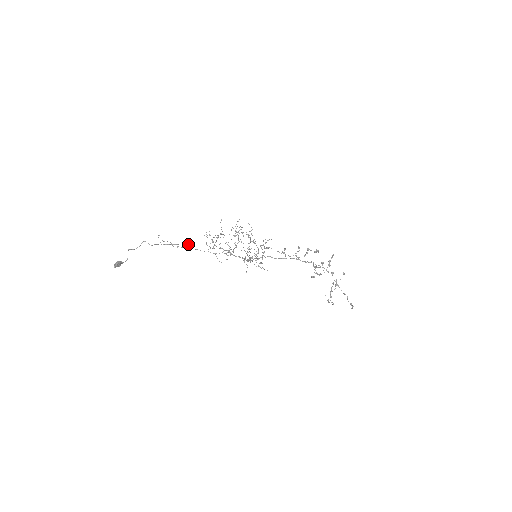
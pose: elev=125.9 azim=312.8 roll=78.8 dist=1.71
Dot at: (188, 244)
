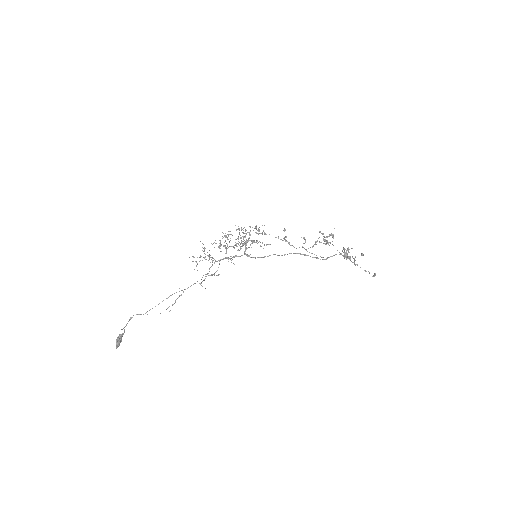
Dot at: occluded
